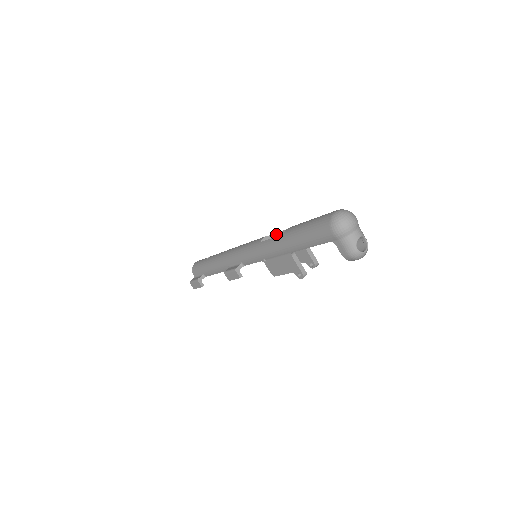
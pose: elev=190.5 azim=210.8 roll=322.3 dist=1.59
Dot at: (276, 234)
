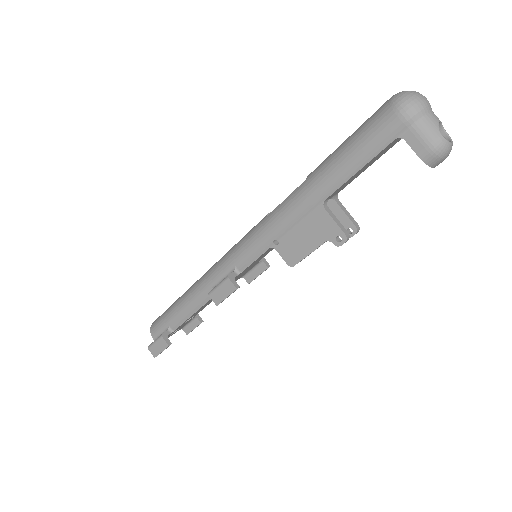
Dot at: occluded
